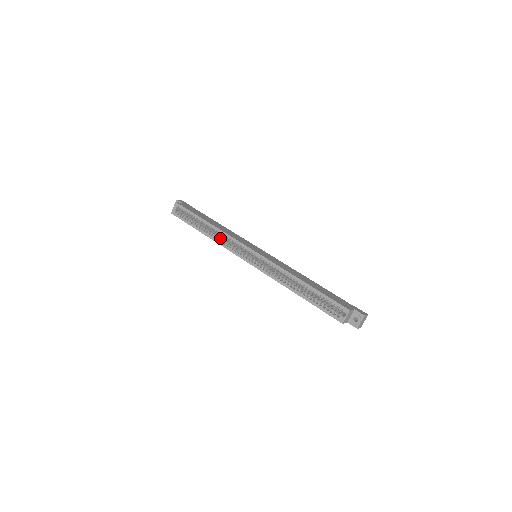
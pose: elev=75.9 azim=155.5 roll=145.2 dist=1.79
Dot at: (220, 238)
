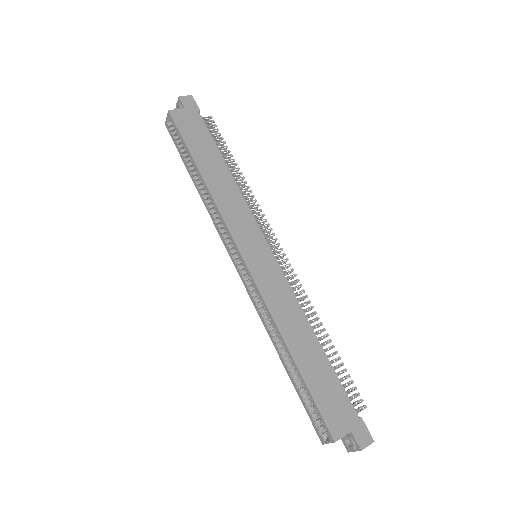
Dot at: (212, 206)
